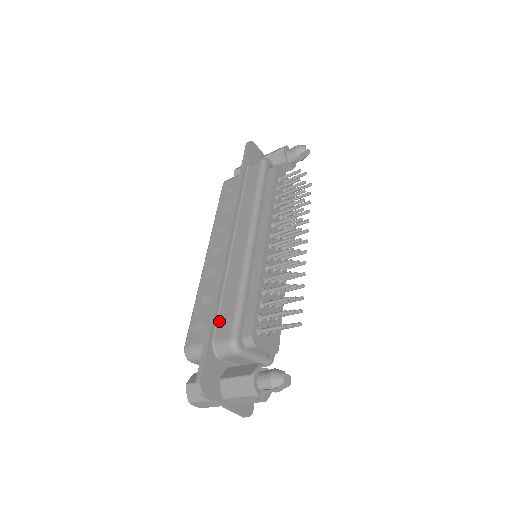
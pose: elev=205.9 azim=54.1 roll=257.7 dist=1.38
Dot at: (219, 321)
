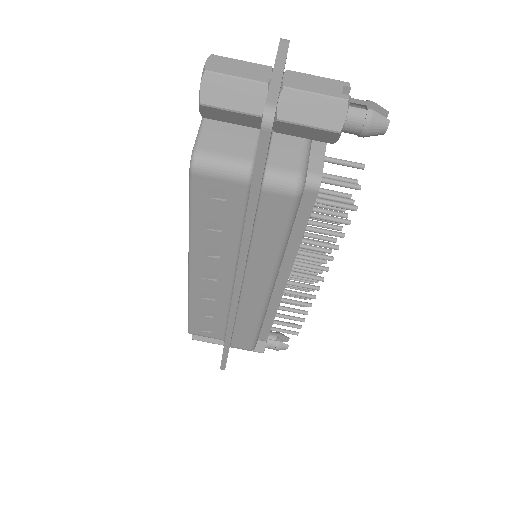
Dot at: occluded
